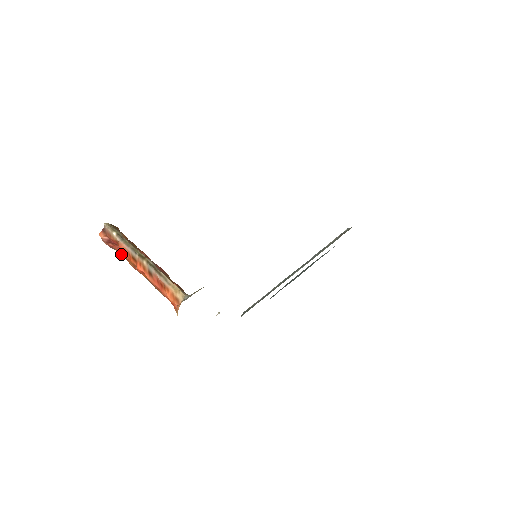
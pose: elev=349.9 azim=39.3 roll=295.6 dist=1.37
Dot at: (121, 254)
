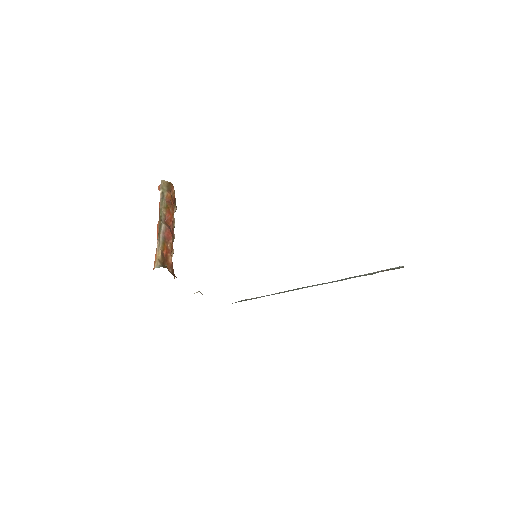
Dot at: occluded
